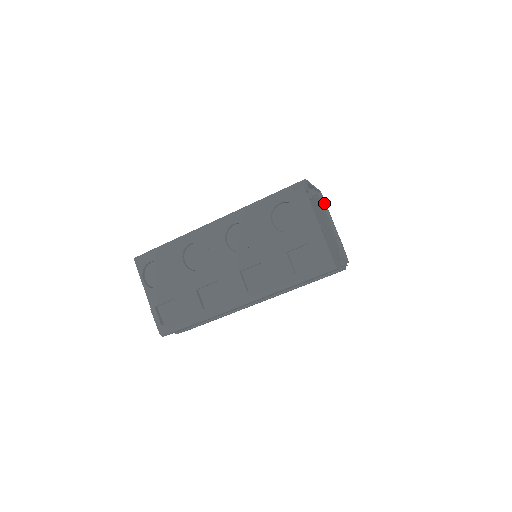
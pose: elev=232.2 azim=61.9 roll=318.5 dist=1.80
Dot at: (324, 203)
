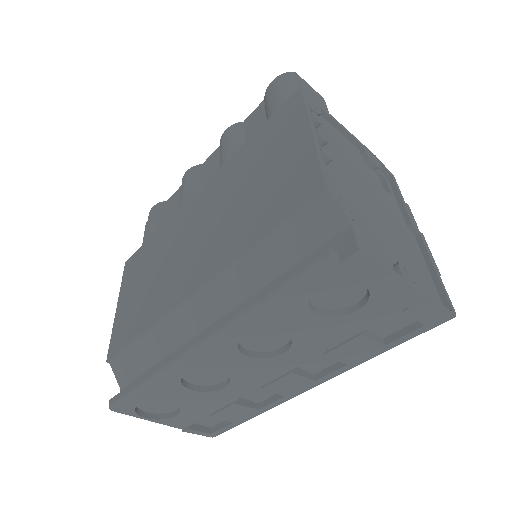
Dot at: (319, 110)
